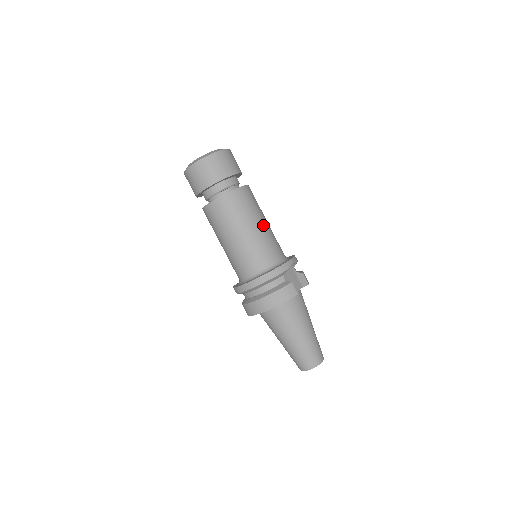
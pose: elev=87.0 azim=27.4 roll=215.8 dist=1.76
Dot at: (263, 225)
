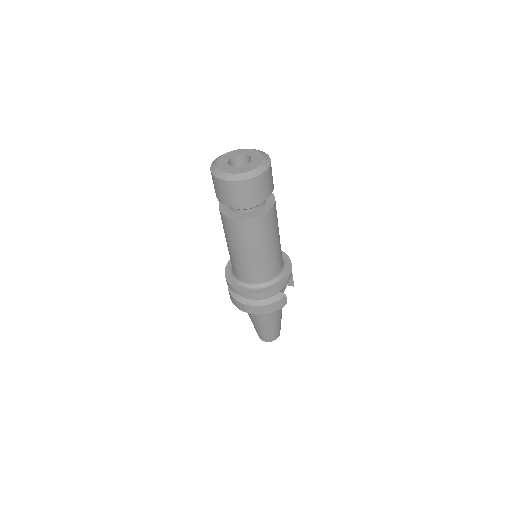
Dot at: (278, 242)
